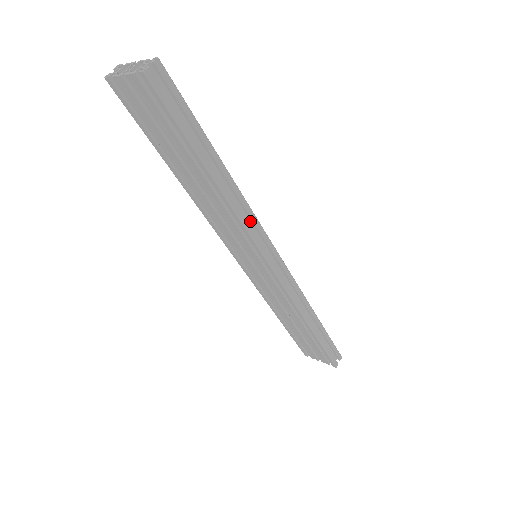
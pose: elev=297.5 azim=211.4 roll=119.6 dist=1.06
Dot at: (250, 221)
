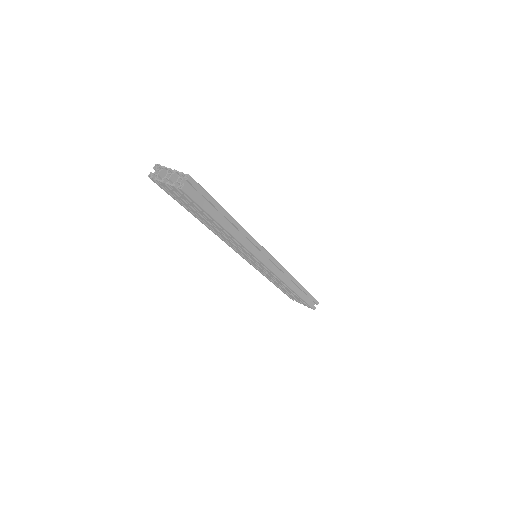
Dot at: (252, 243)
